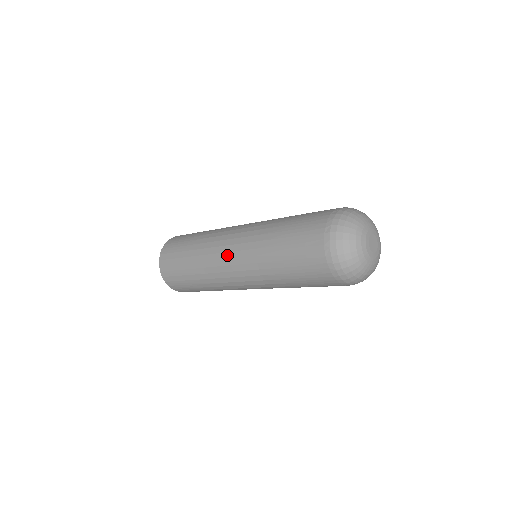
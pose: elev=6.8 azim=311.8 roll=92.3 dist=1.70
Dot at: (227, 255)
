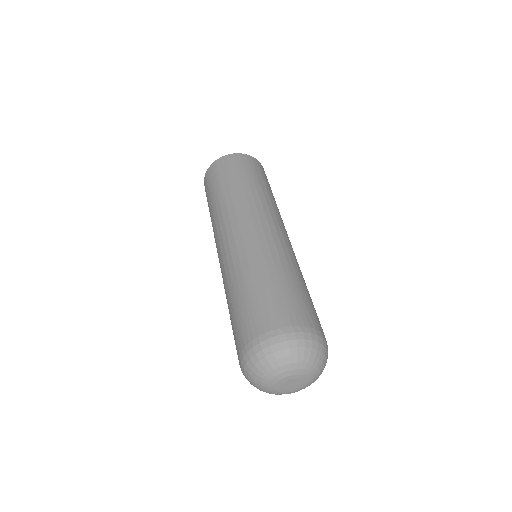
Dot at: (230, 233)
